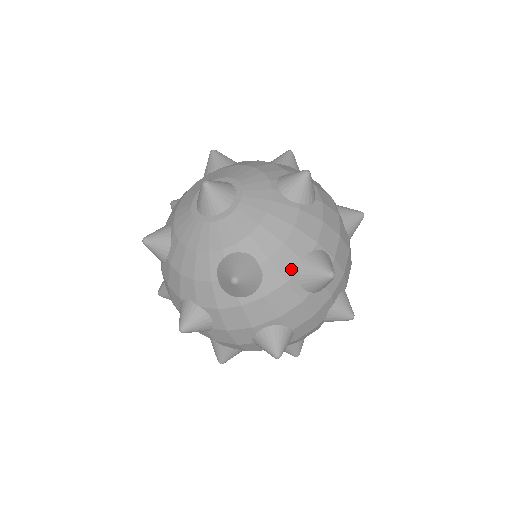
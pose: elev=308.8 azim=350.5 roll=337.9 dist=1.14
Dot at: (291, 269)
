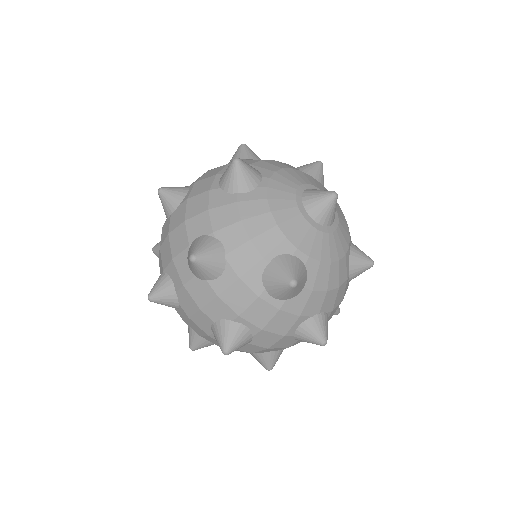
Dot at: (310, 311)
